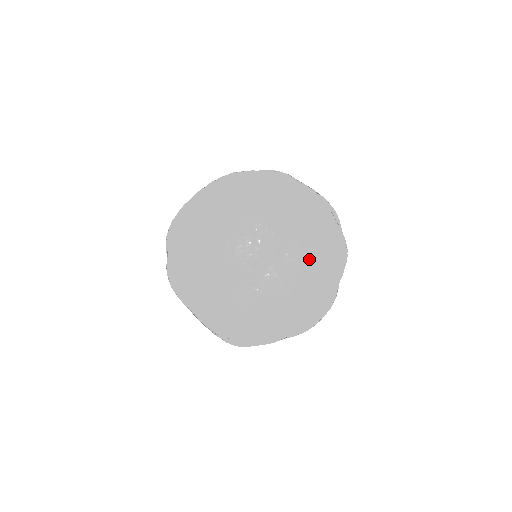
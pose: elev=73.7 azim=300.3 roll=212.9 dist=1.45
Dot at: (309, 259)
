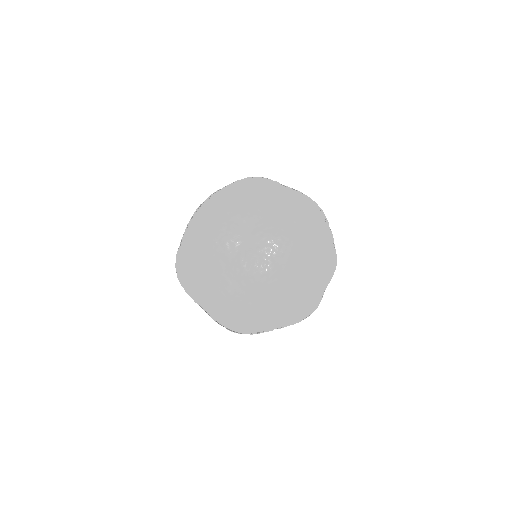
Dot at: (275, 236)
